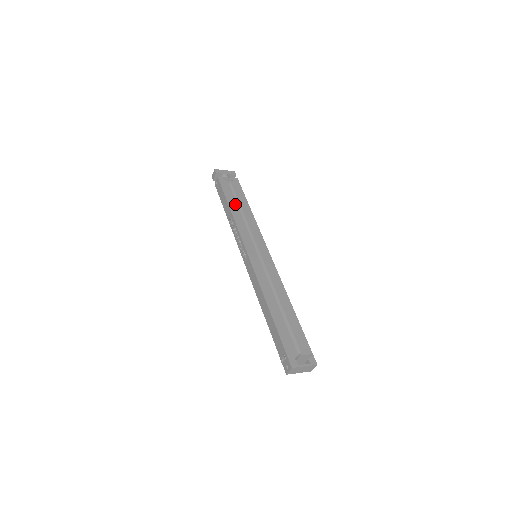
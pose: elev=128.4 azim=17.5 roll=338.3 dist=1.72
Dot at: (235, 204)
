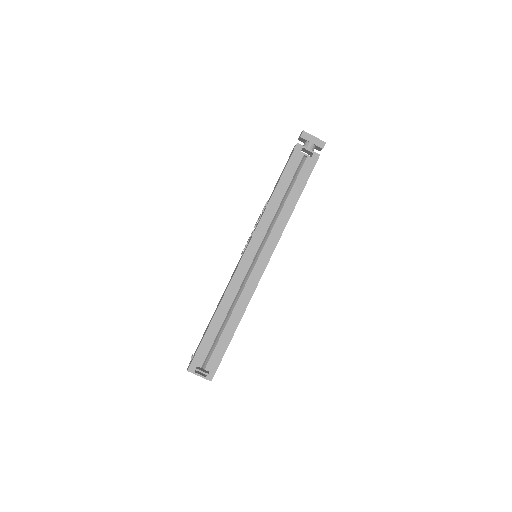
Dot at: (285, 189)
